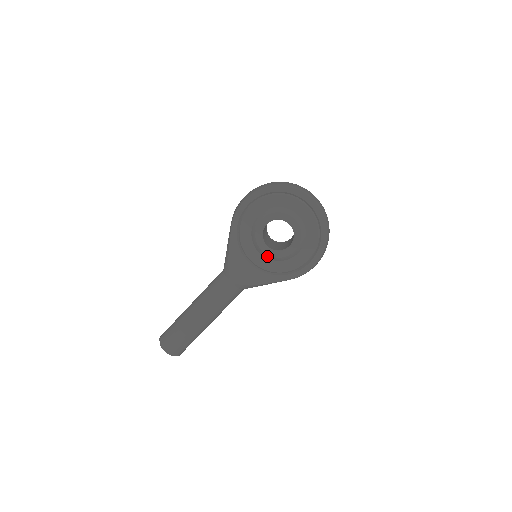
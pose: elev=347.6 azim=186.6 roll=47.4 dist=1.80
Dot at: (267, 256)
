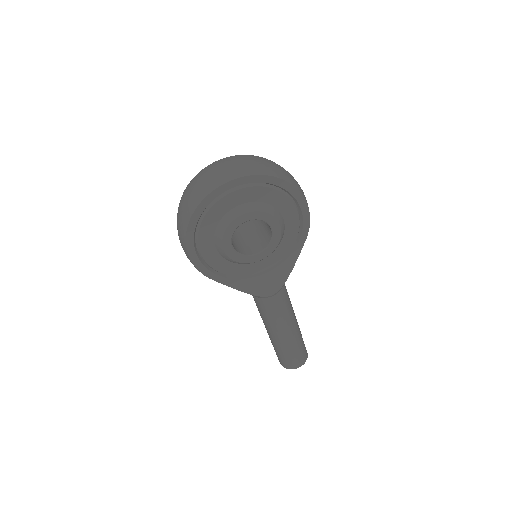
Dot at: (267, 256)
